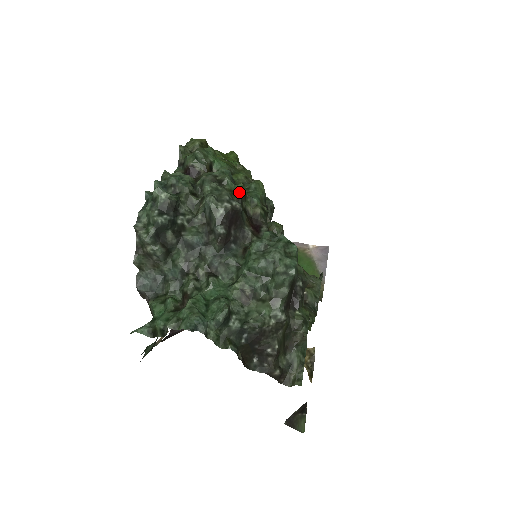
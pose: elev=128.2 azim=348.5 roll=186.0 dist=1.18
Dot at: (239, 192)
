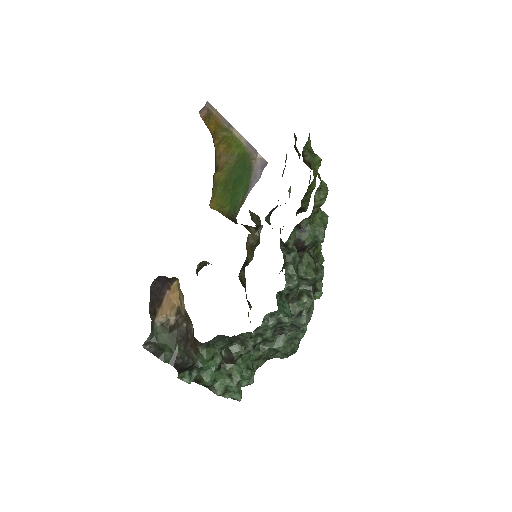
Dot at: occluded
